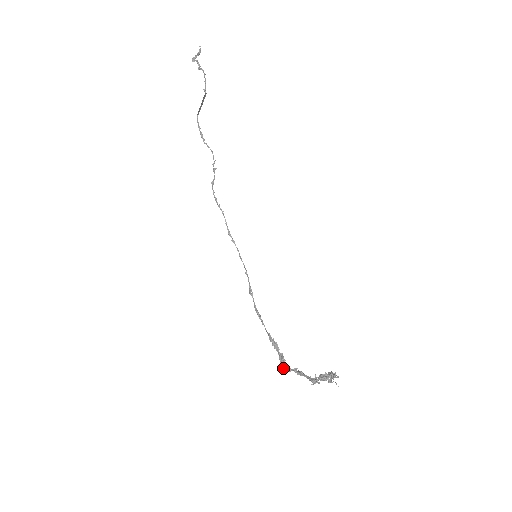
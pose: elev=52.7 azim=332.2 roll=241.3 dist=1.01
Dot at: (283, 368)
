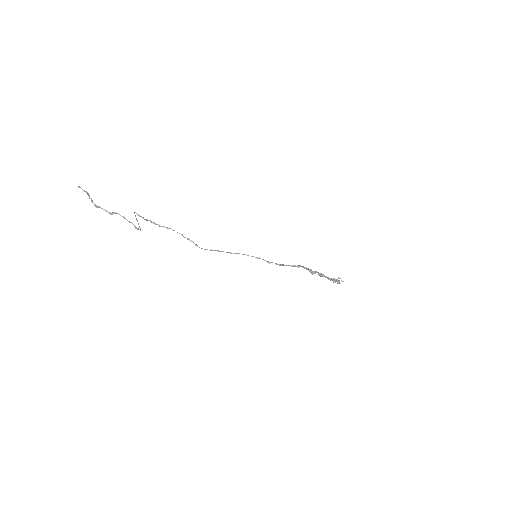
Dot at: (312, 273)
